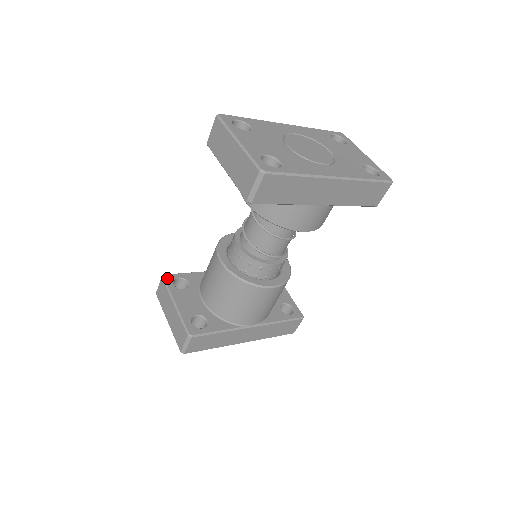
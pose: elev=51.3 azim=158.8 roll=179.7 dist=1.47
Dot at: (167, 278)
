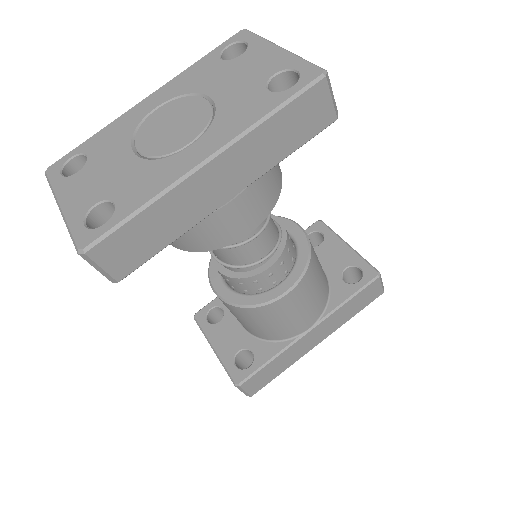
Dot at: (198, 317)
